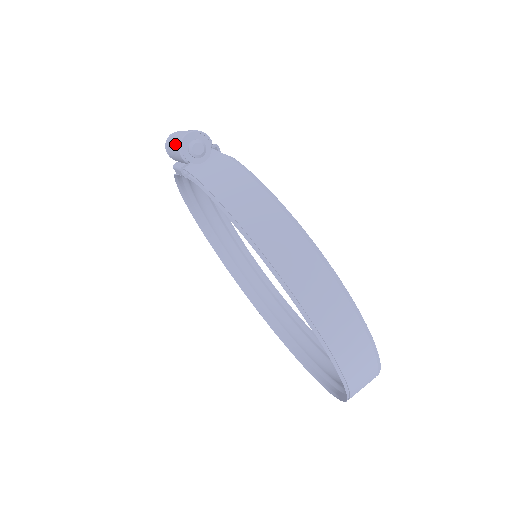
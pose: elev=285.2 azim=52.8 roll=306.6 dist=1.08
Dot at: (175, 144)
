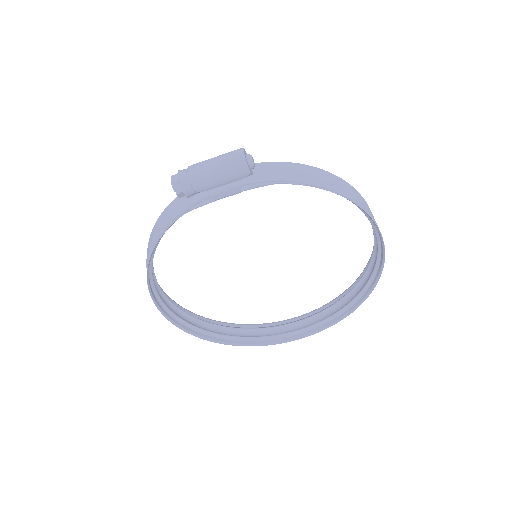
Dot at: (229, 165)
